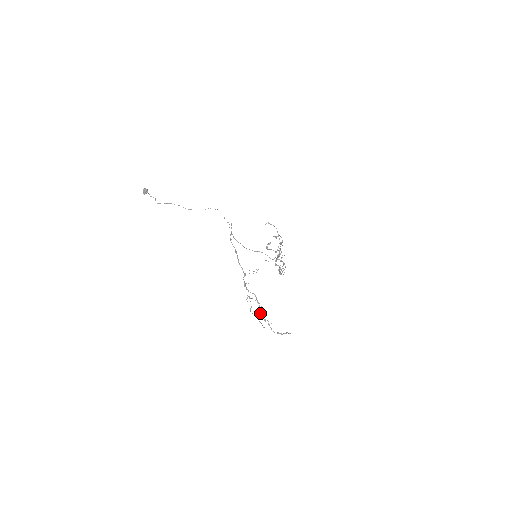
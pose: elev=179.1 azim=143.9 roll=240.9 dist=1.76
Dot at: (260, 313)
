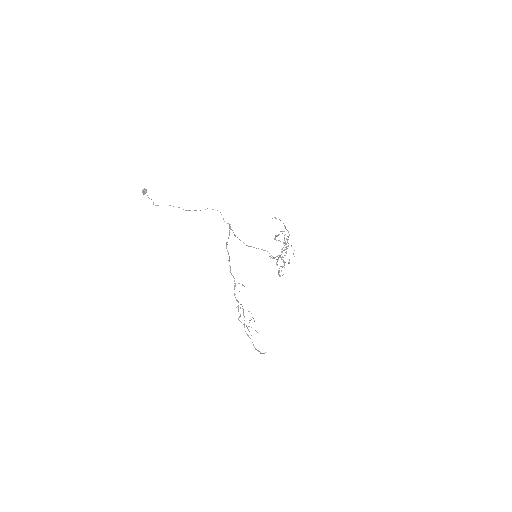
Dot at: occluded
